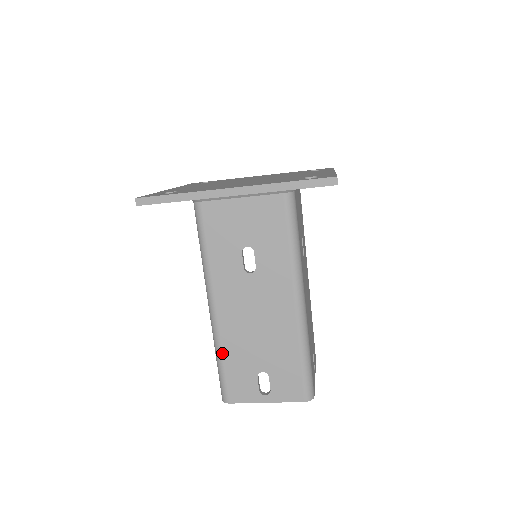
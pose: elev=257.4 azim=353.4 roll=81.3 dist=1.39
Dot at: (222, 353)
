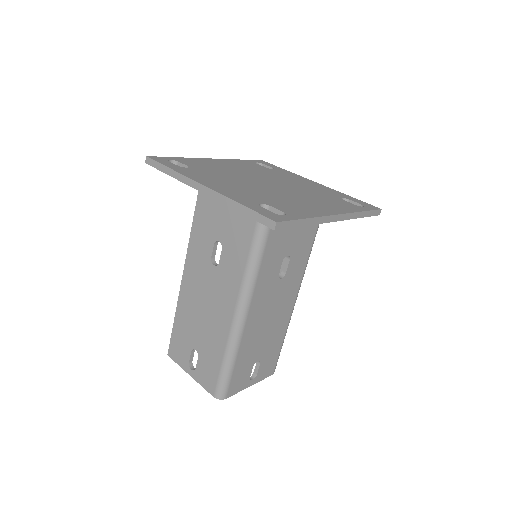
Dot at: (237, 355)
